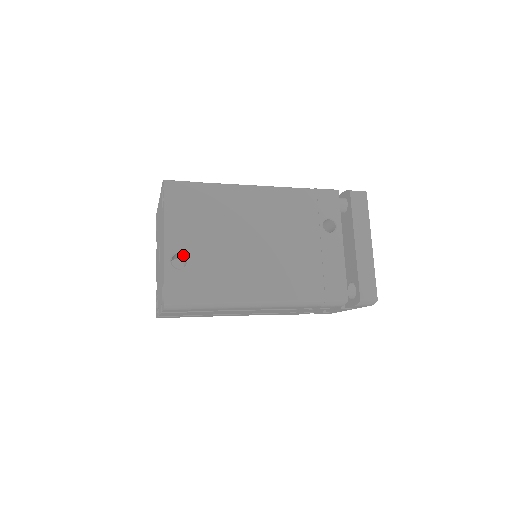
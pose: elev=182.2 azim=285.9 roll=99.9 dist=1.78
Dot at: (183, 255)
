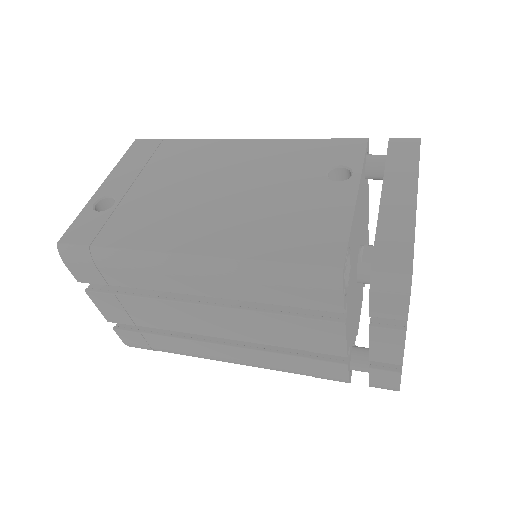
Dot at: occluded
